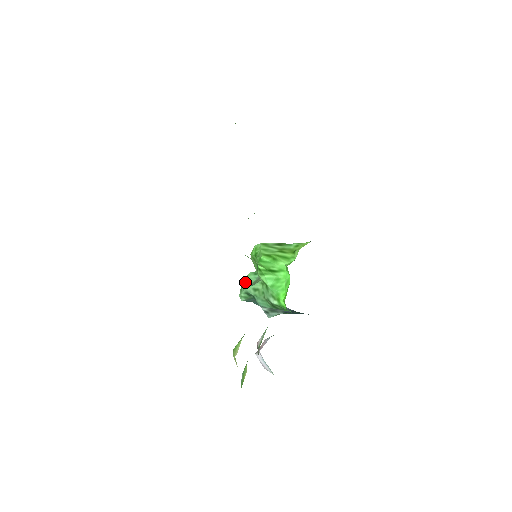
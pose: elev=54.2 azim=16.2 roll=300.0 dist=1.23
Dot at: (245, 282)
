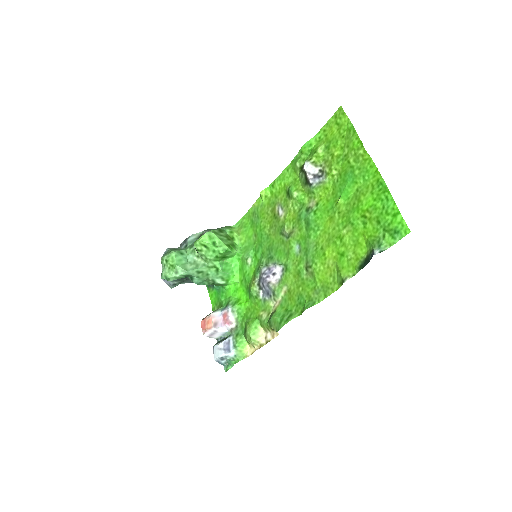
Dot at: (179, 264)
